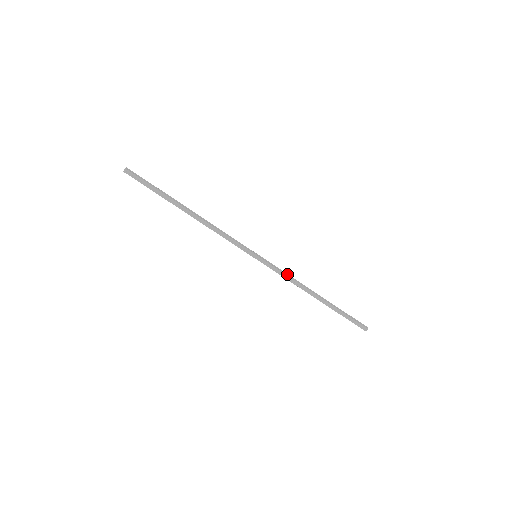
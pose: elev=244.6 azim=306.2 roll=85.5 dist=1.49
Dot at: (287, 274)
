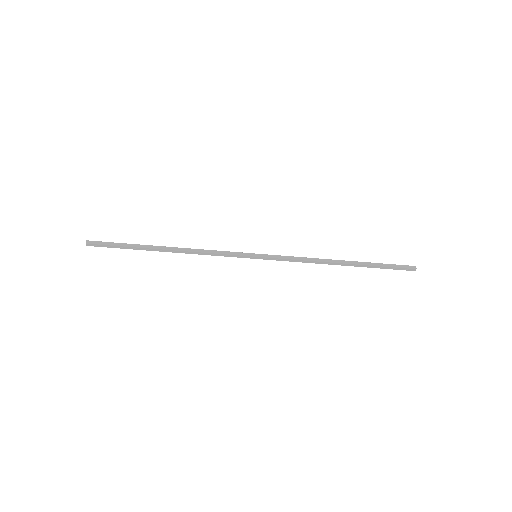
Dot at: (298, 257)
